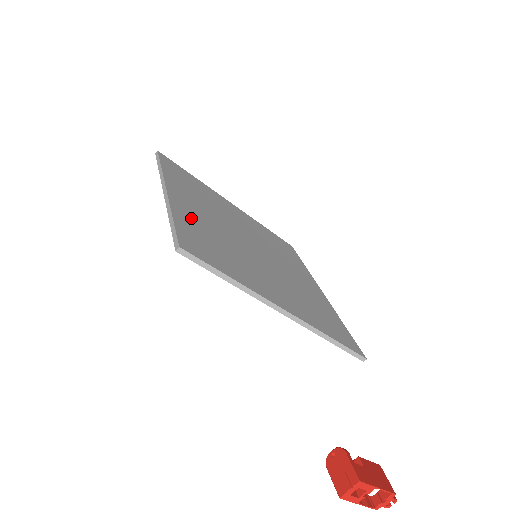
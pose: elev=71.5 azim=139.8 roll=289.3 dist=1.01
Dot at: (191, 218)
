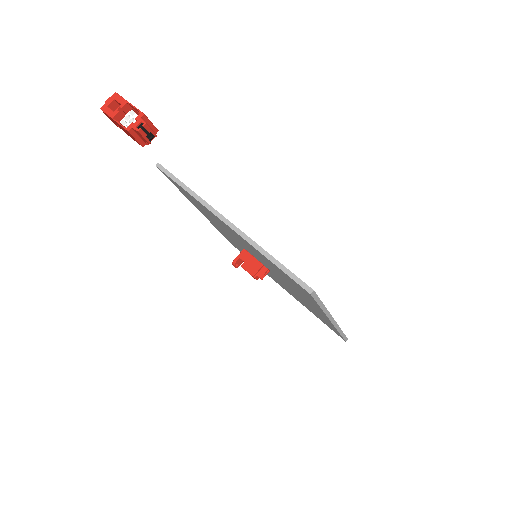
Dot at: occluded
